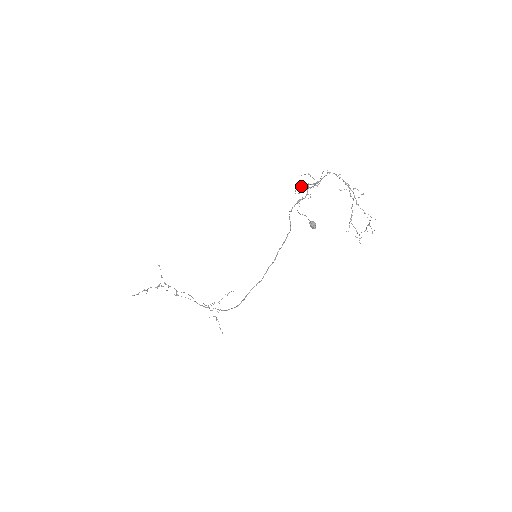
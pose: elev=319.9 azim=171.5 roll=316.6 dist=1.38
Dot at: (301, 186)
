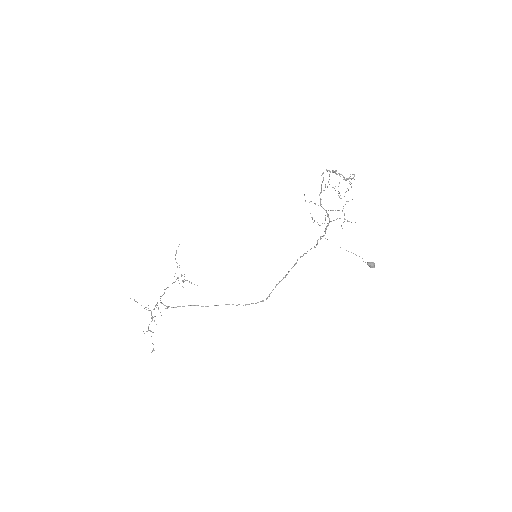
Dot at: occluded
